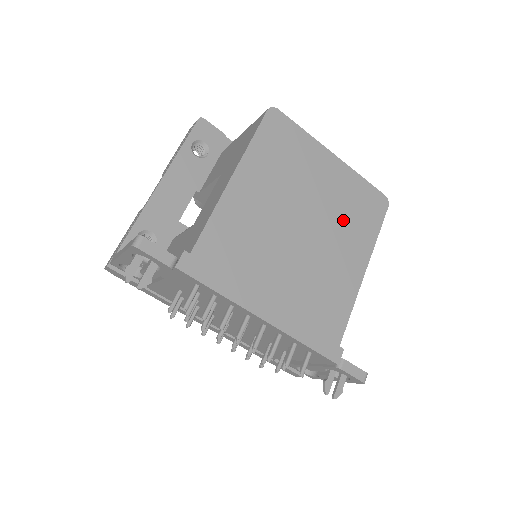
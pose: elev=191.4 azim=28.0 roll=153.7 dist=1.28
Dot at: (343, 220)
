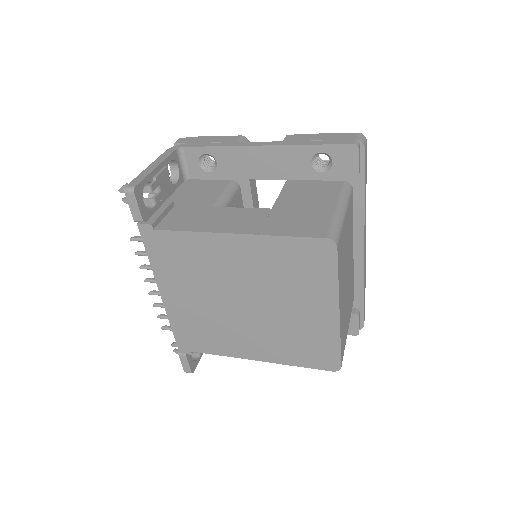
Dot at: (283, 335)
